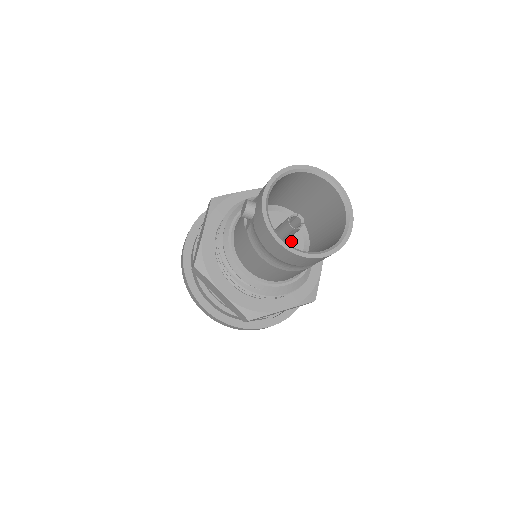
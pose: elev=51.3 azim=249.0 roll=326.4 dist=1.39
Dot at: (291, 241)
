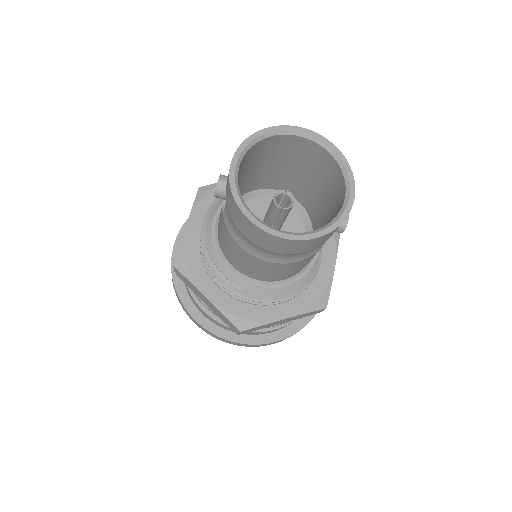
Dot at: occluded
